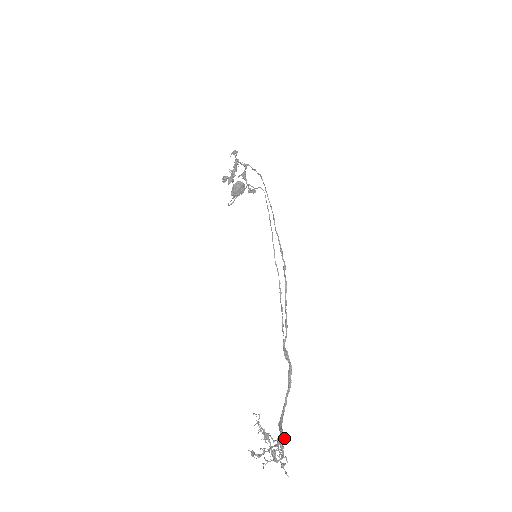
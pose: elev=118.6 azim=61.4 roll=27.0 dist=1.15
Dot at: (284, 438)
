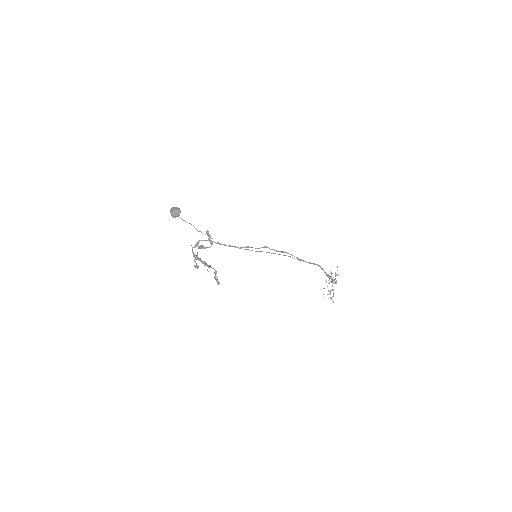
Dot at: (333, 279)
